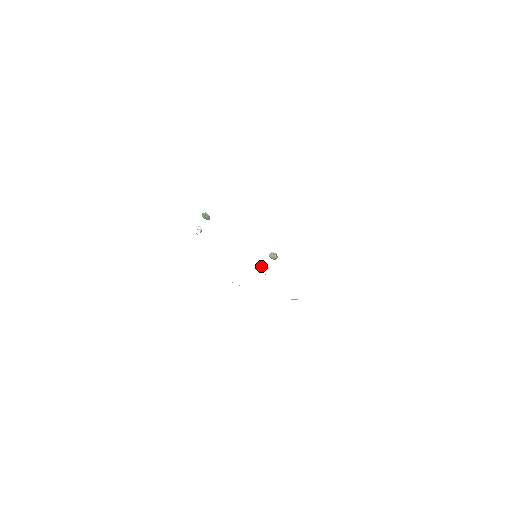
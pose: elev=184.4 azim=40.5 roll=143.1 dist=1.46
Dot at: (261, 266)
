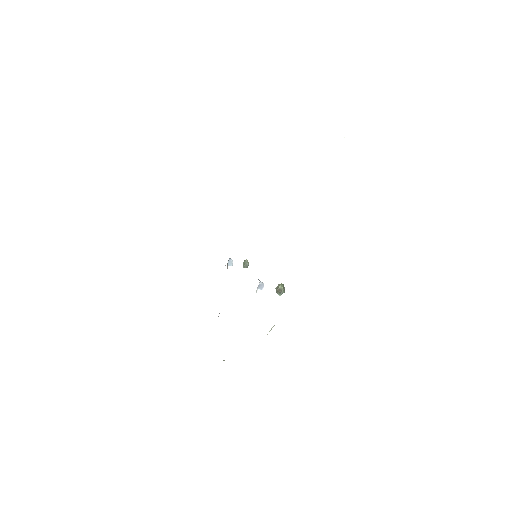
Dot at: occluded
